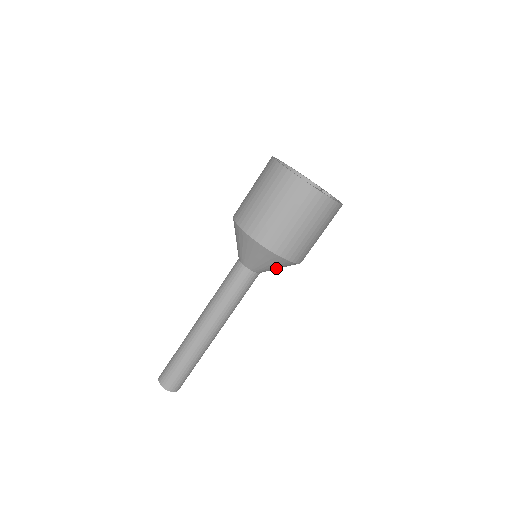
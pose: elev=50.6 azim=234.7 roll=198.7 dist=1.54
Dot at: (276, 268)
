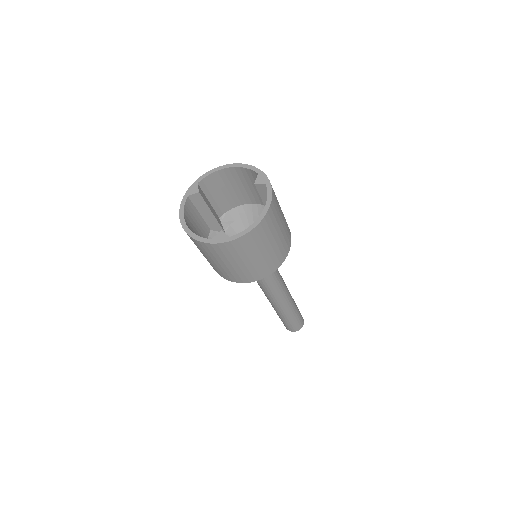
Dot at: occluded
